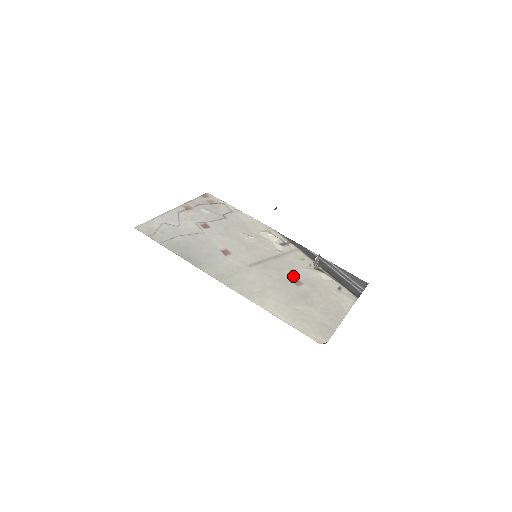
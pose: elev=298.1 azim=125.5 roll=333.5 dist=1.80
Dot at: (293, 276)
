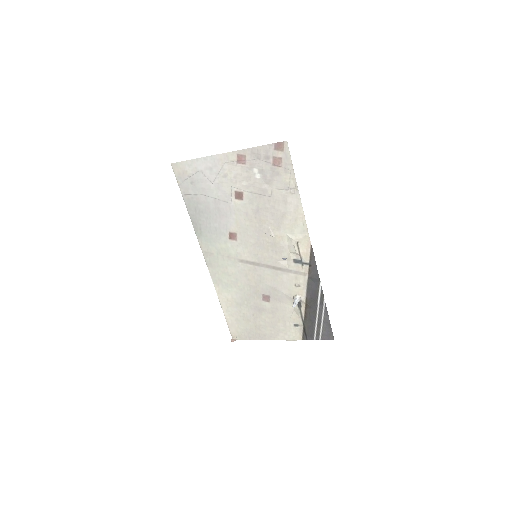
Dot at: (268, 292)
